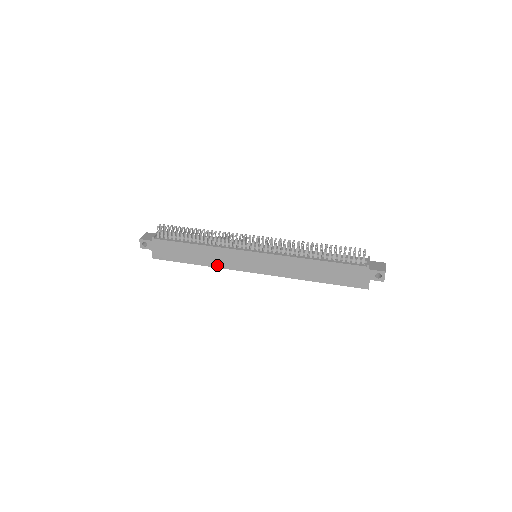
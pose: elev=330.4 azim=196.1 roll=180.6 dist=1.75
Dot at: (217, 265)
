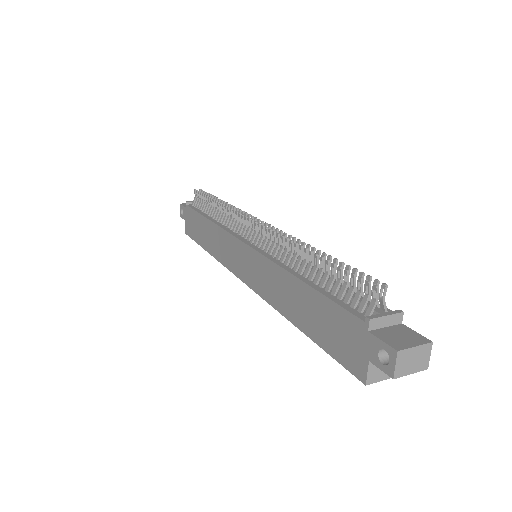
Dot at: (219, 257)
